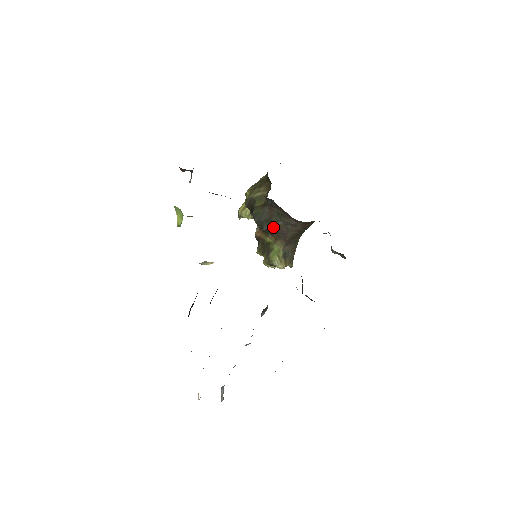
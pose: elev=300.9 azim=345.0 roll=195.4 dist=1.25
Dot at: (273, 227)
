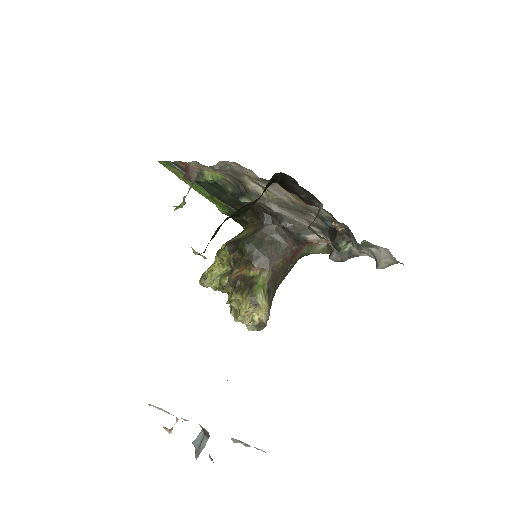
Dot at: (263, 251)
